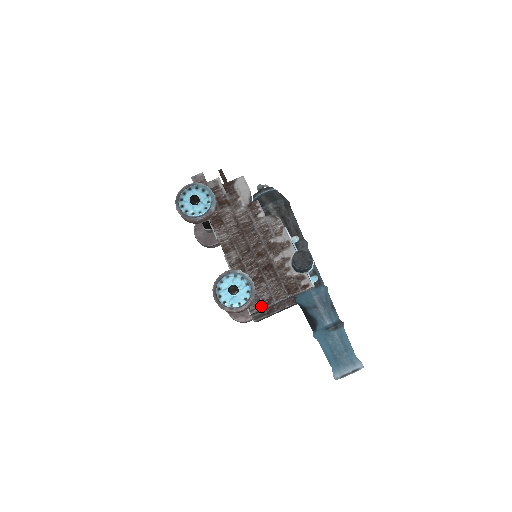
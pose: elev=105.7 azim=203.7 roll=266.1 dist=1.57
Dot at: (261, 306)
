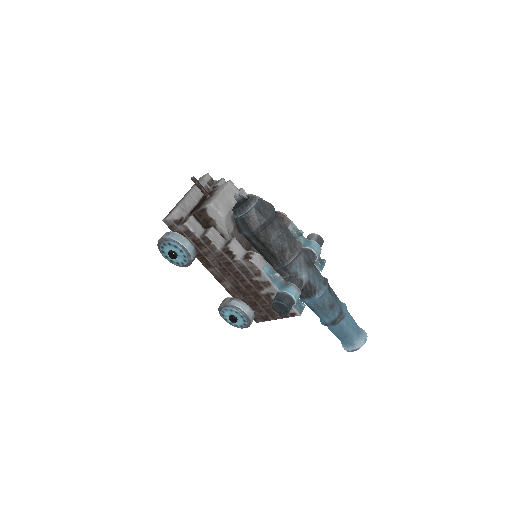
Dot at: (262, 320)
